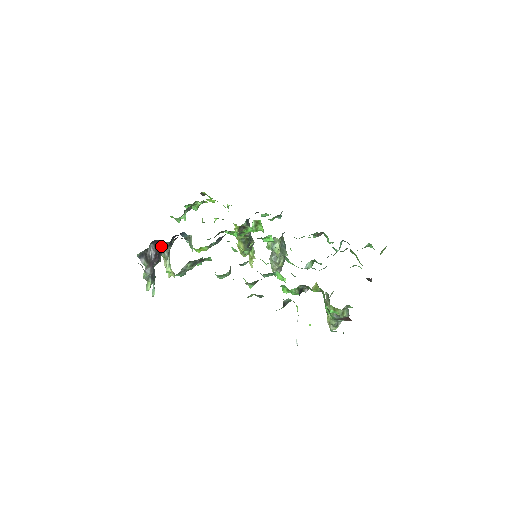
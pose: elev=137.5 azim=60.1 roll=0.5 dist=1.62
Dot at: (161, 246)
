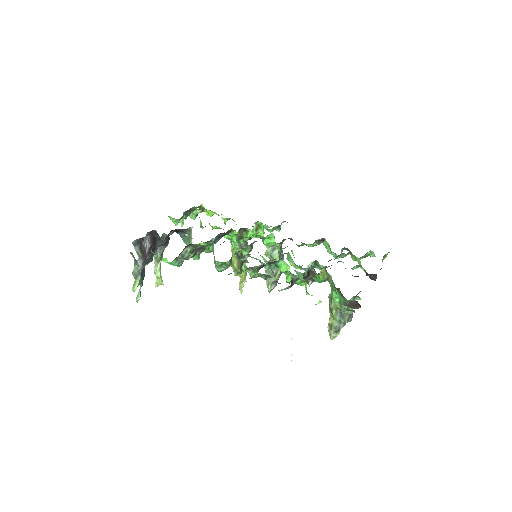
Dot at: (156, 242)
